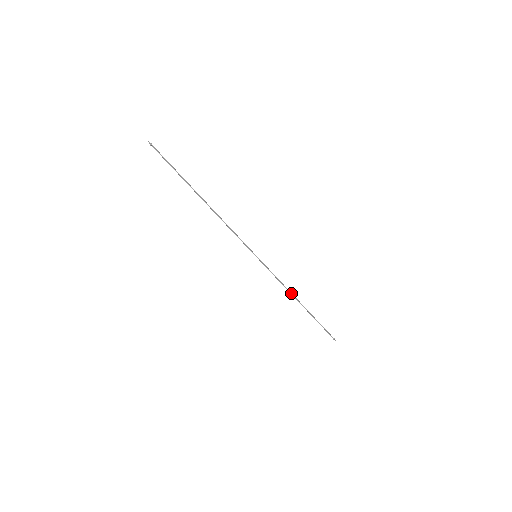
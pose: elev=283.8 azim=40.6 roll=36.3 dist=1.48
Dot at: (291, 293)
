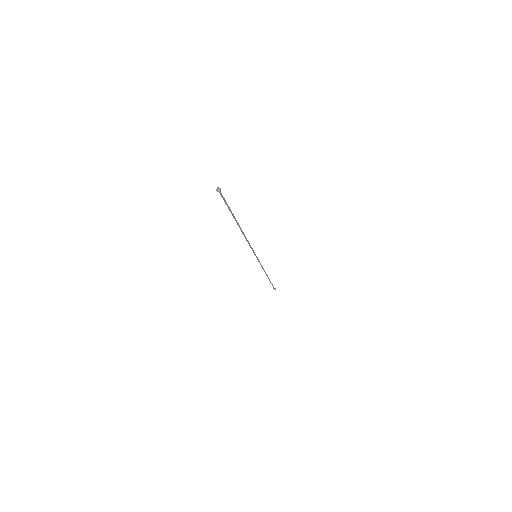
Dot at: (265, 272)
